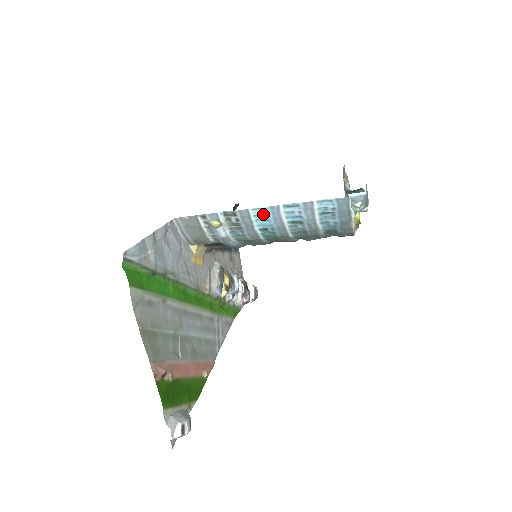
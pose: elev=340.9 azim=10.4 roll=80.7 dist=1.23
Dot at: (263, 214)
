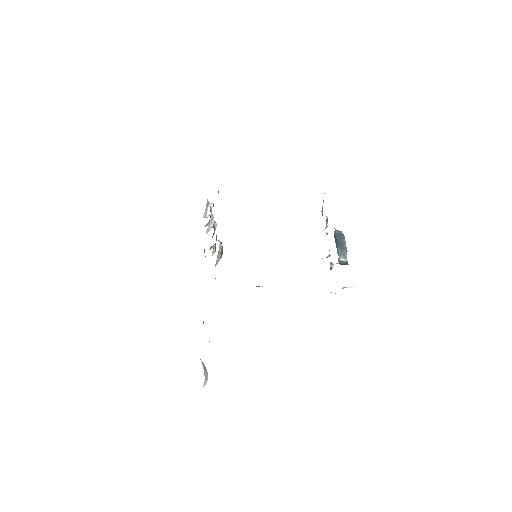
Dot at: occluded
